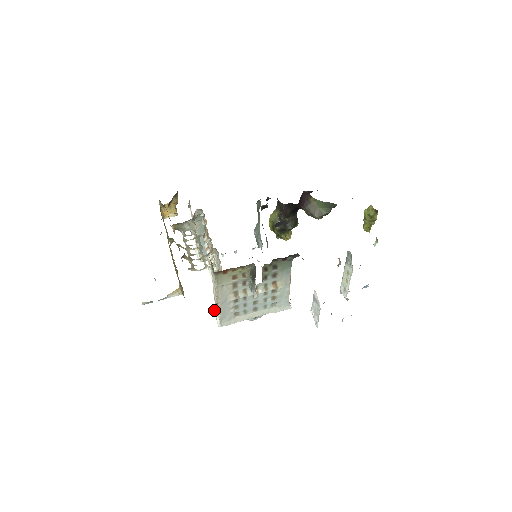
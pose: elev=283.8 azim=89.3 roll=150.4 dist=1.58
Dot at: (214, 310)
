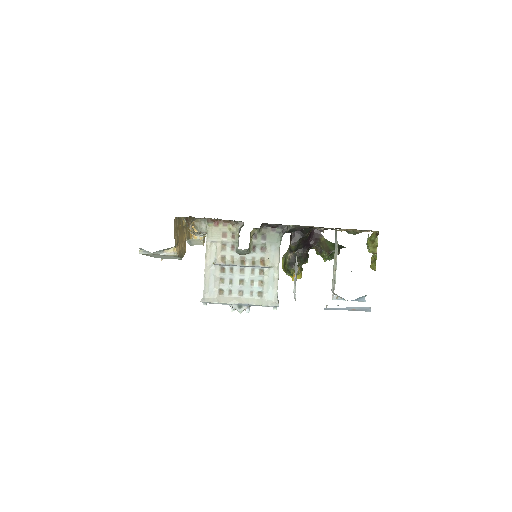
Dot at: occluded
